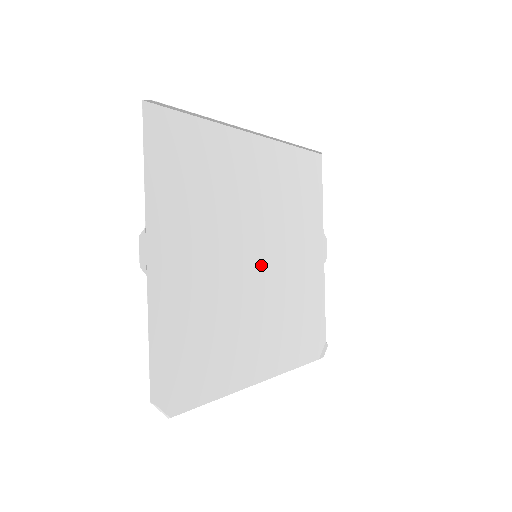
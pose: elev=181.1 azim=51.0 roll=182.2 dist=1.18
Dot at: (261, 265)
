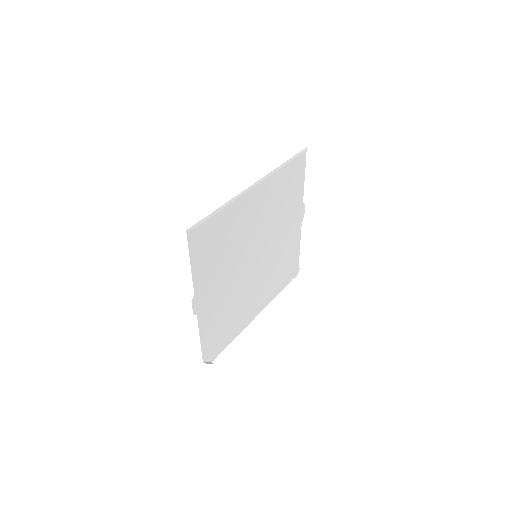
Dot at: (259, 258)
